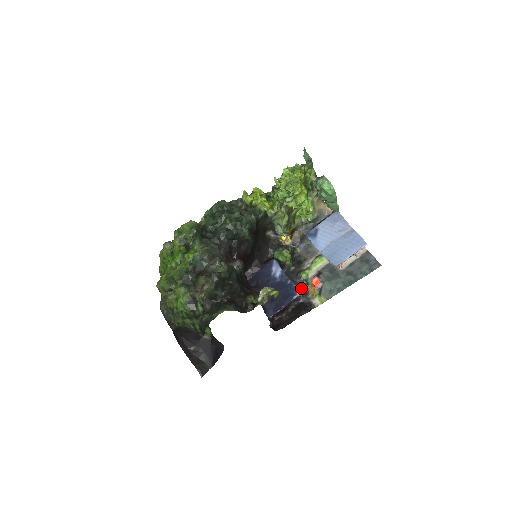
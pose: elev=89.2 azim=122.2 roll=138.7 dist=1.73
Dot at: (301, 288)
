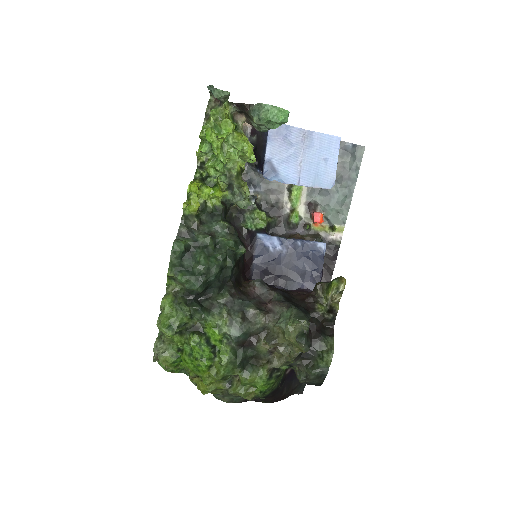
Dot at: (307, 235)
